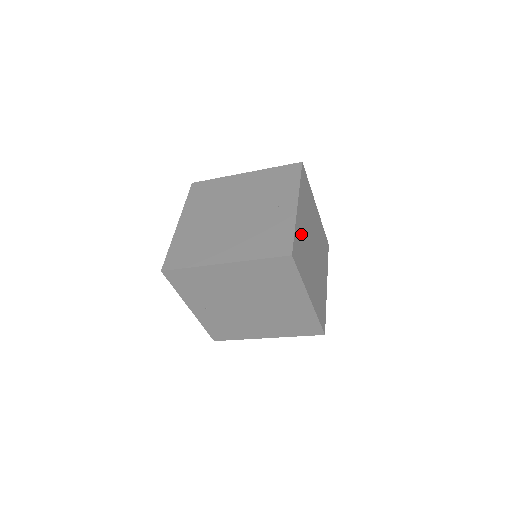
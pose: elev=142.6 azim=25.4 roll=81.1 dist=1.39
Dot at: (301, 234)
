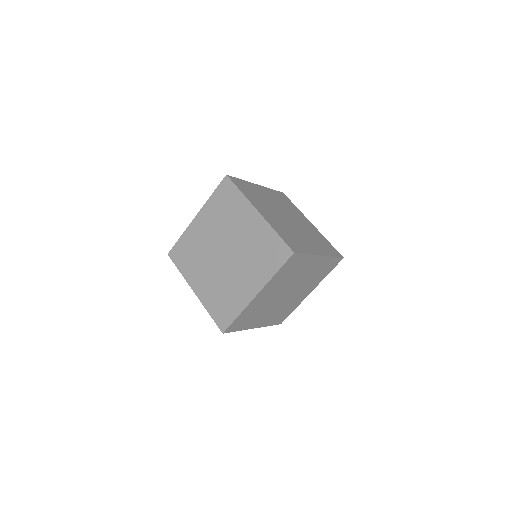
Dot at: (279, 226)
